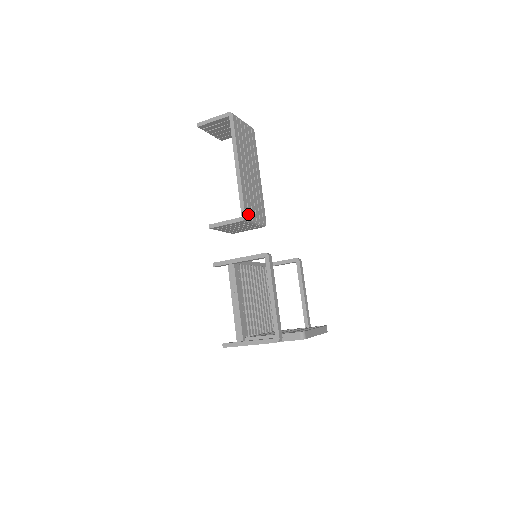
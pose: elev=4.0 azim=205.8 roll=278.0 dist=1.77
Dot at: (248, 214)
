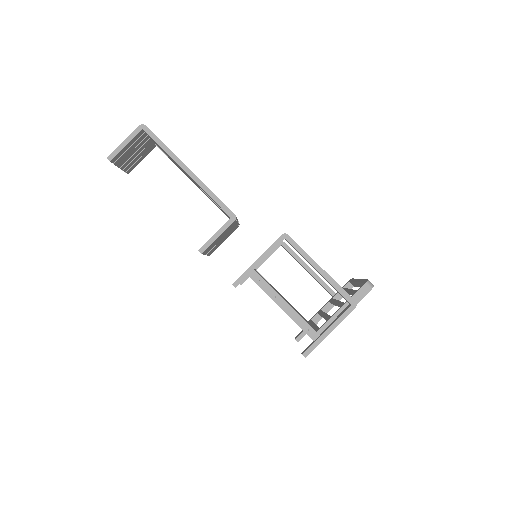
Dot at: occluded
